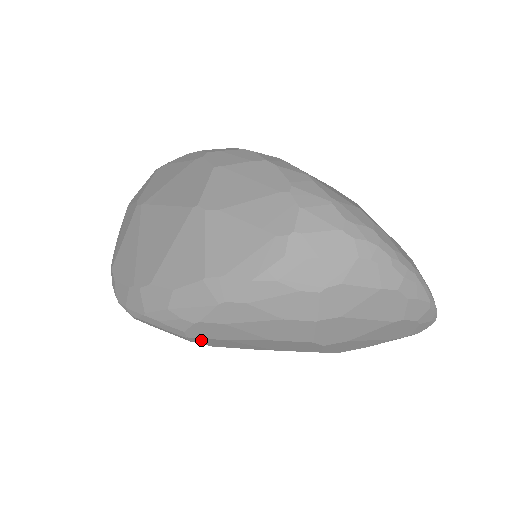
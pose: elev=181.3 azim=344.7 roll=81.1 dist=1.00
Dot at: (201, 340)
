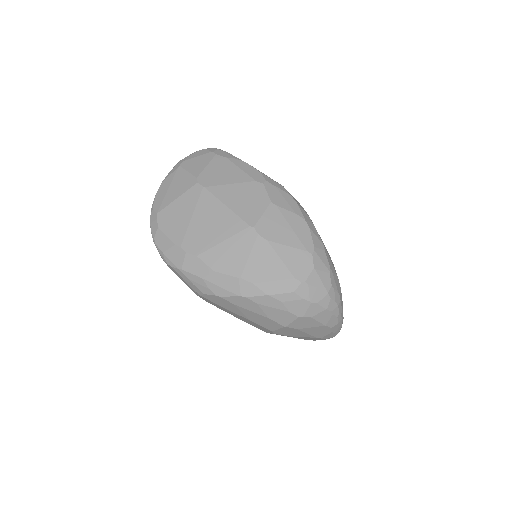
Dot at: (207, 299)
